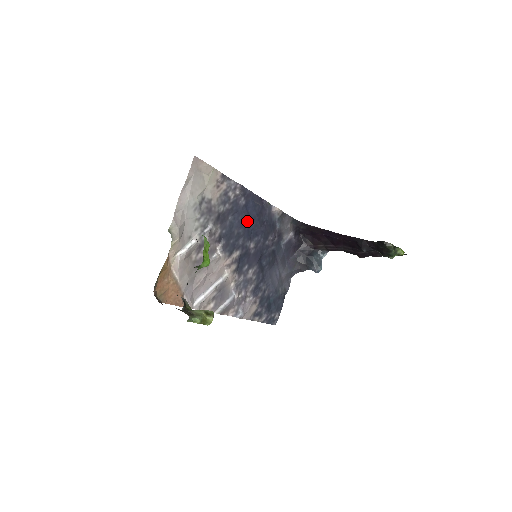
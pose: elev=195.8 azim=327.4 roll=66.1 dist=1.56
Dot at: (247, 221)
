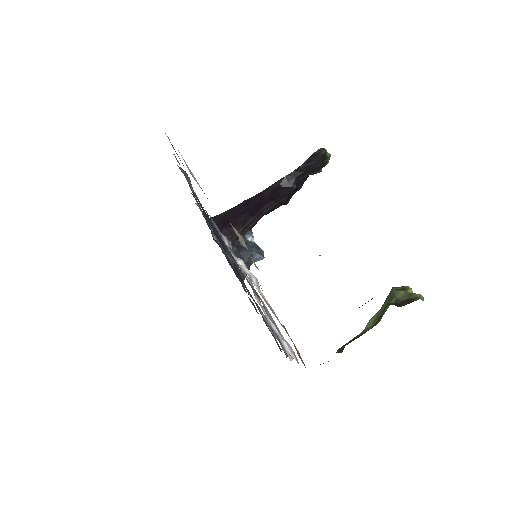
Dot at: occluded
